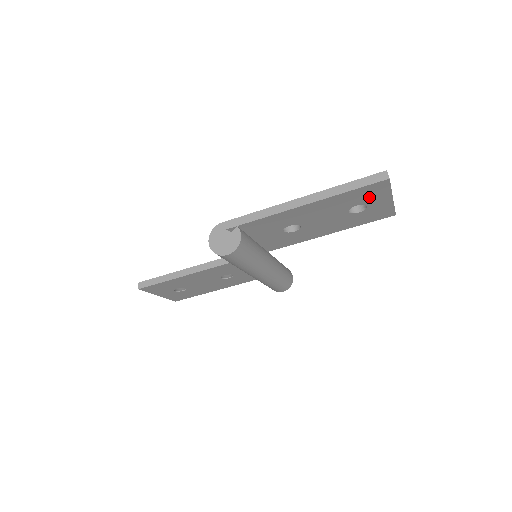
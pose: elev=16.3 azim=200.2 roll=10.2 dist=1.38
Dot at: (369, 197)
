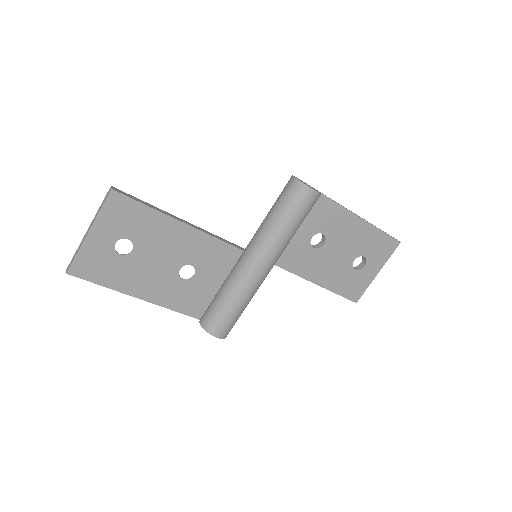
Dot at: (376, 254)
